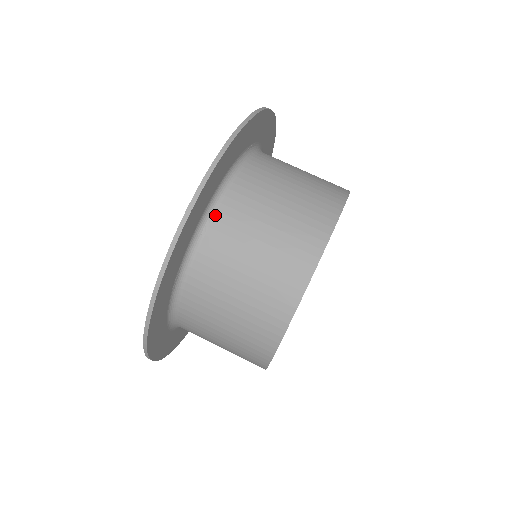
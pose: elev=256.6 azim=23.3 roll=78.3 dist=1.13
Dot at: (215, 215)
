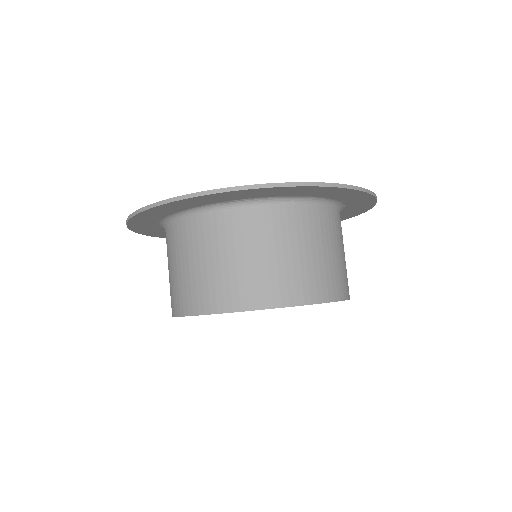
Dot at: (297, 206)
